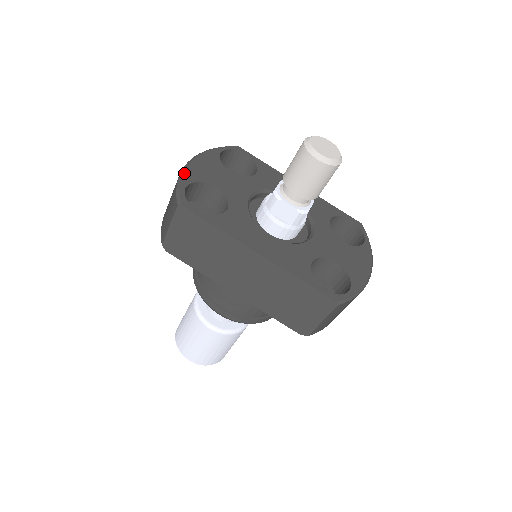
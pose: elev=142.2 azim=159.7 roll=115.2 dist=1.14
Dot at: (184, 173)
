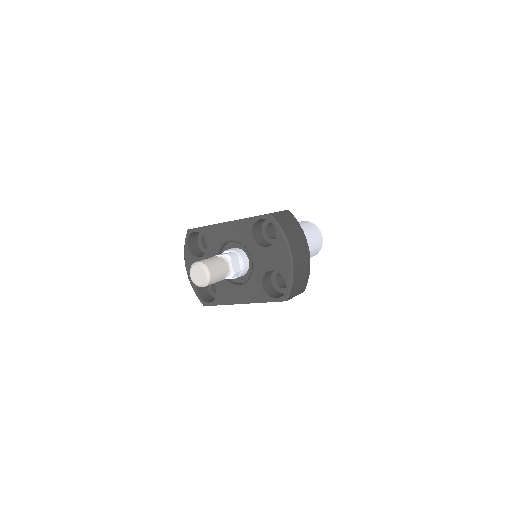
Dot at: (191, 284)
